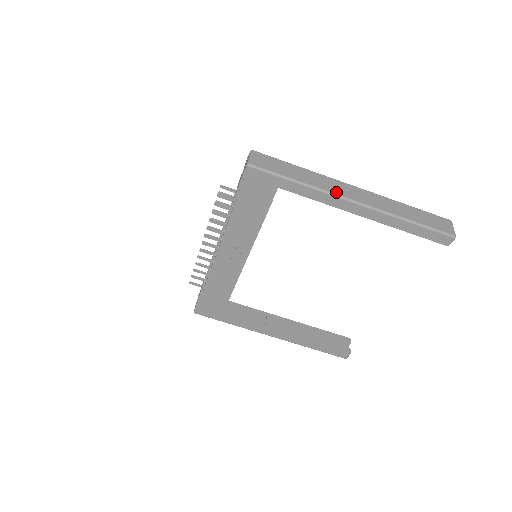
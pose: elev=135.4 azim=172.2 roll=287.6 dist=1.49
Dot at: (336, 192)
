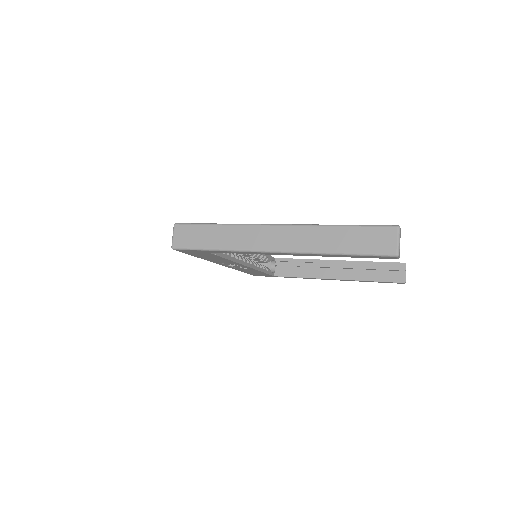
Dot at: (254, 247)
